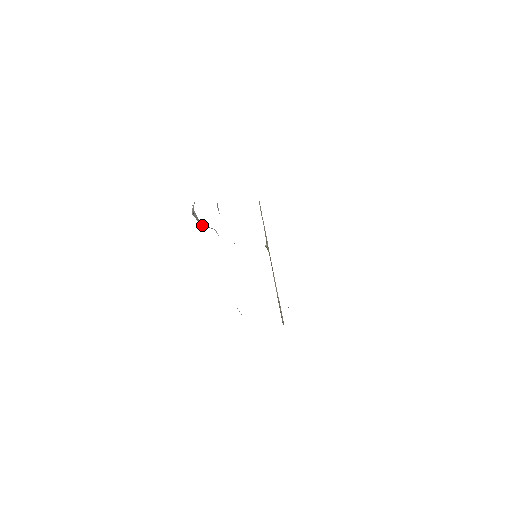
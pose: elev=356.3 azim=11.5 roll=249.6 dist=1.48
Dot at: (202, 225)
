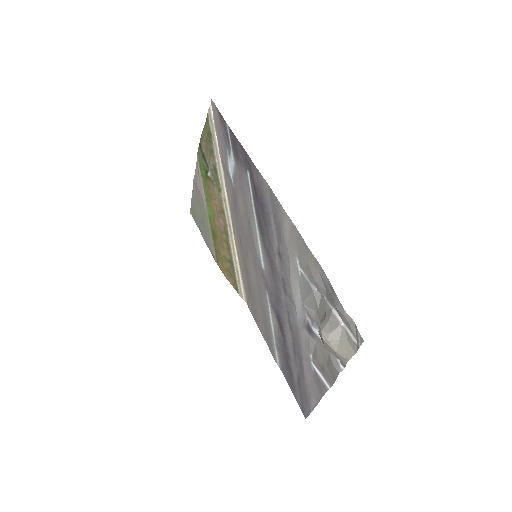
Dot at: (328, 350)
